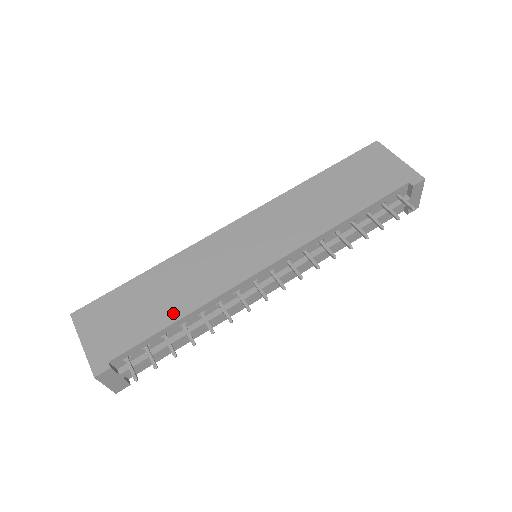
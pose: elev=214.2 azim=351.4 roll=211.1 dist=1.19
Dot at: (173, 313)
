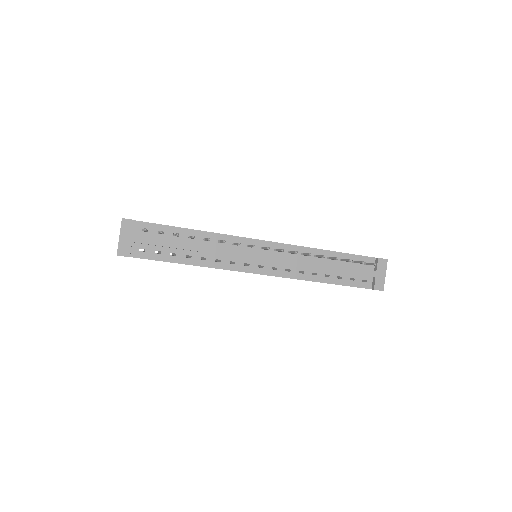
Dot at: occluded
